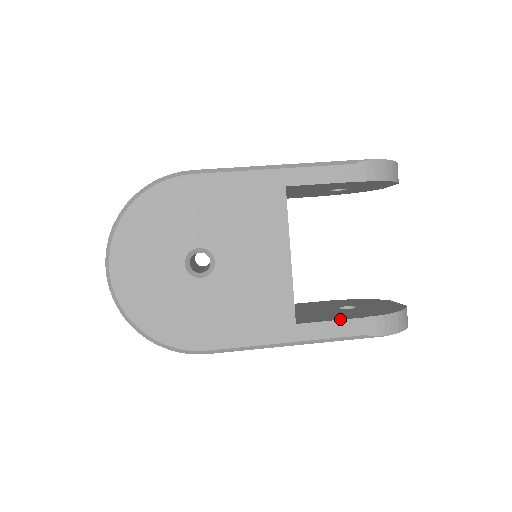
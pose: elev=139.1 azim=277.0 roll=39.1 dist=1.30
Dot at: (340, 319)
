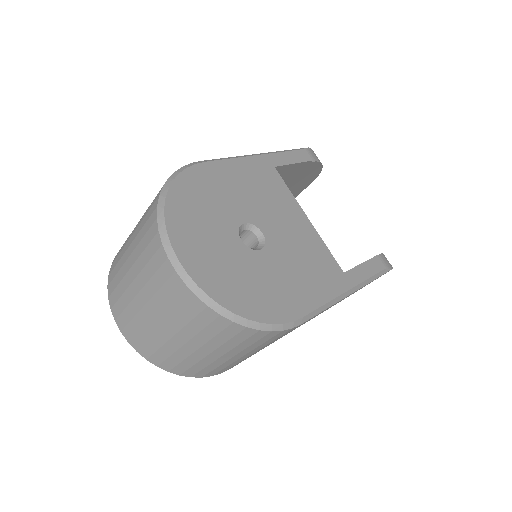
Dot at: occluded
